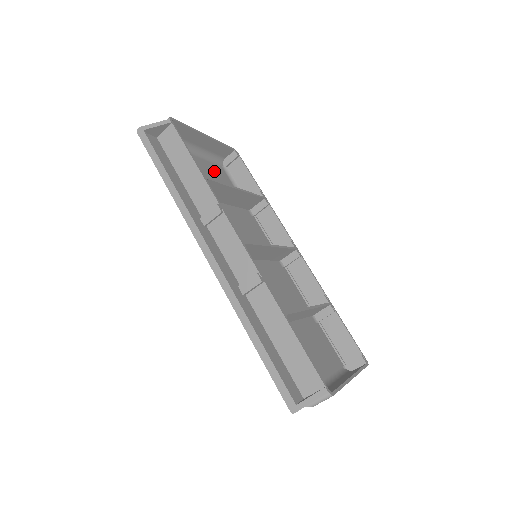
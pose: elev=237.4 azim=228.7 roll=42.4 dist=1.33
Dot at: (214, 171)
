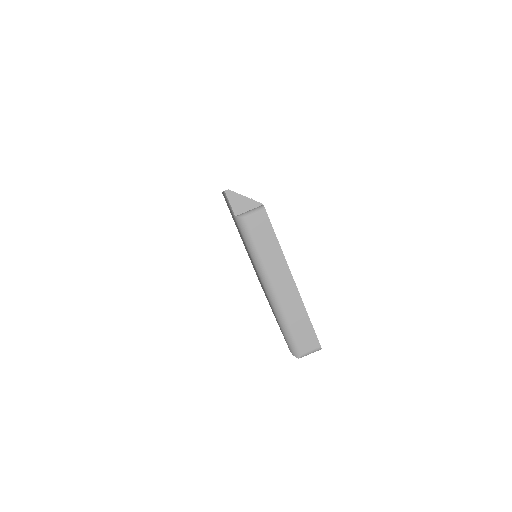
Dot at: occluded
